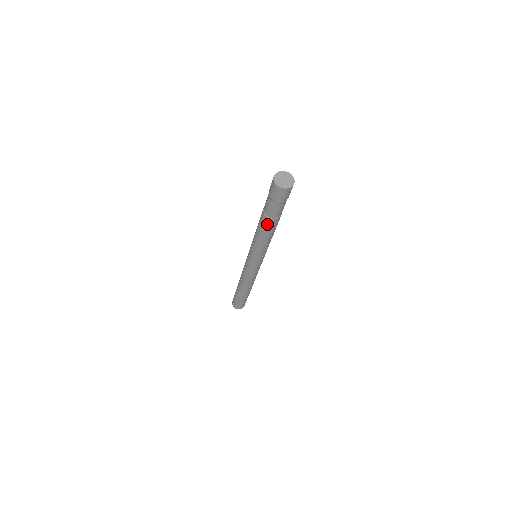
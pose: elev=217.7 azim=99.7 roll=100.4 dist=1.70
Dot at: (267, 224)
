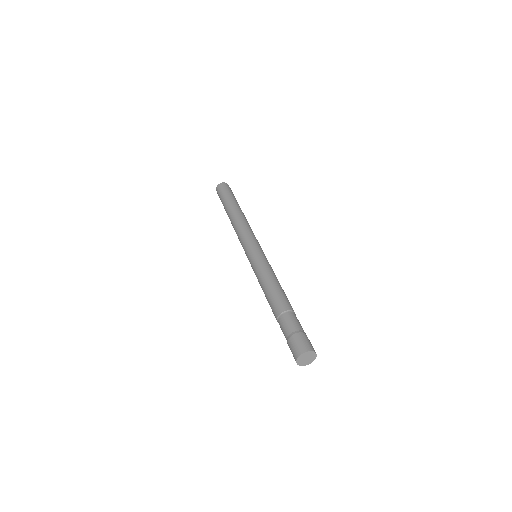
Dot at: occluded
